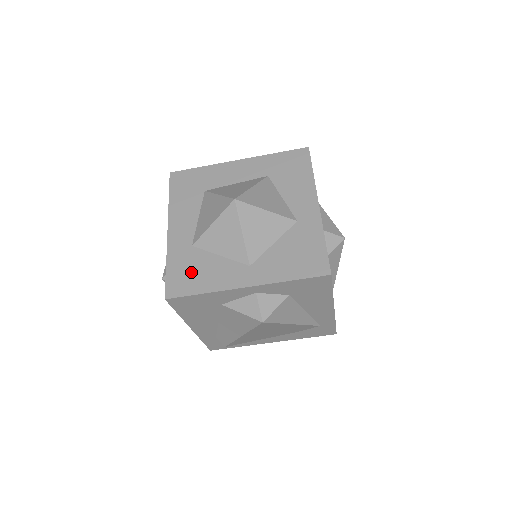
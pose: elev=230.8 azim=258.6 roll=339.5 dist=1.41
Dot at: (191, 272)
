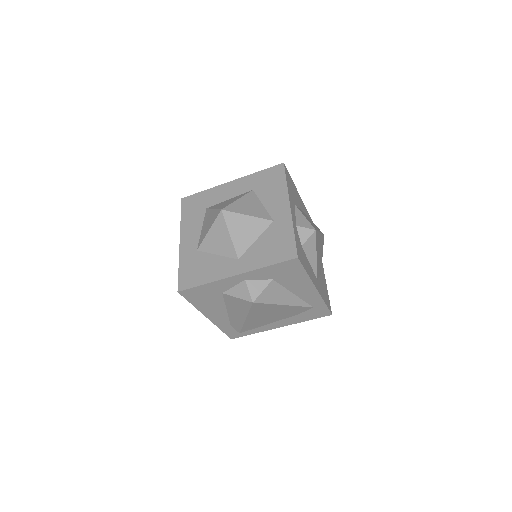
Dot at: (196, 270)
